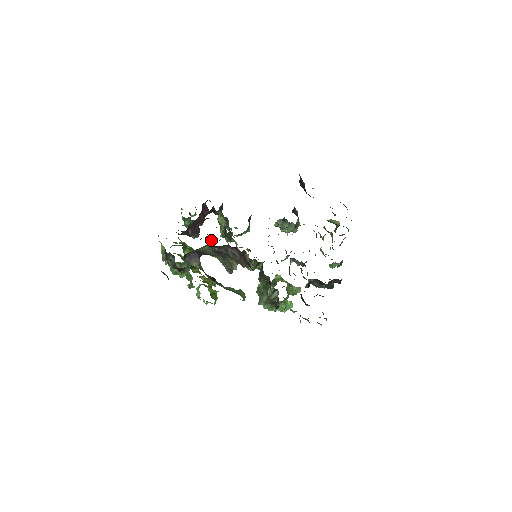
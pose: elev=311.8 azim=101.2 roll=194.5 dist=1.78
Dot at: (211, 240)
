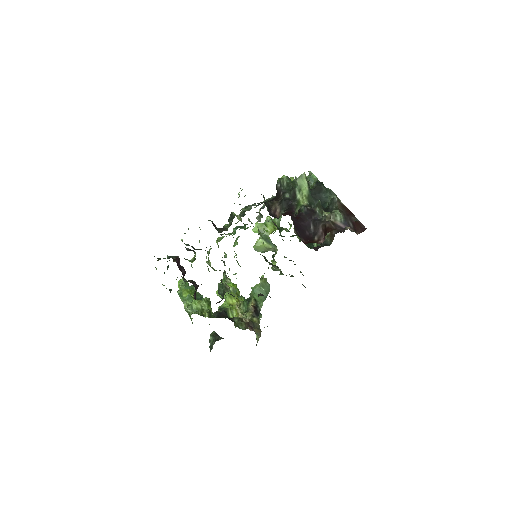
Dot at: occluded
